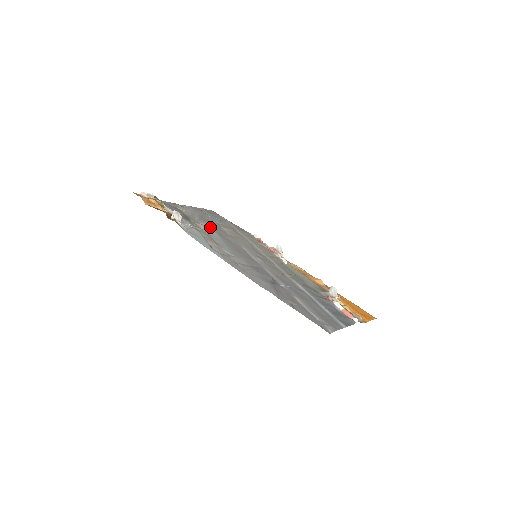
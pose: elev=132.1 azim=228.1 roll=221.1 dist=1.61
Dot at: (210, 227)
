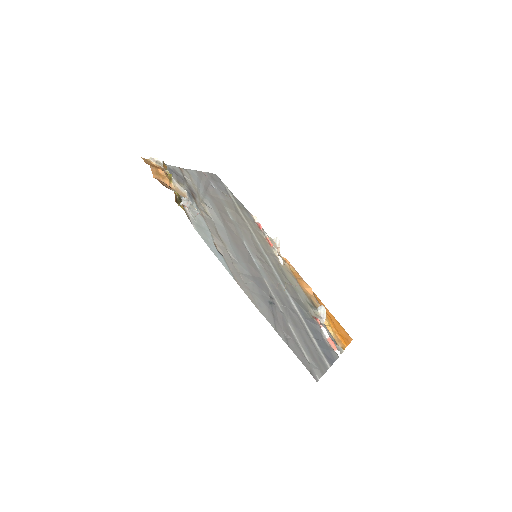
Dot at: (215, 210)
